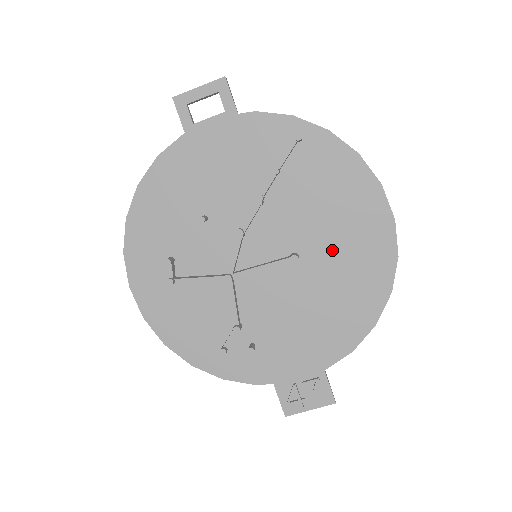
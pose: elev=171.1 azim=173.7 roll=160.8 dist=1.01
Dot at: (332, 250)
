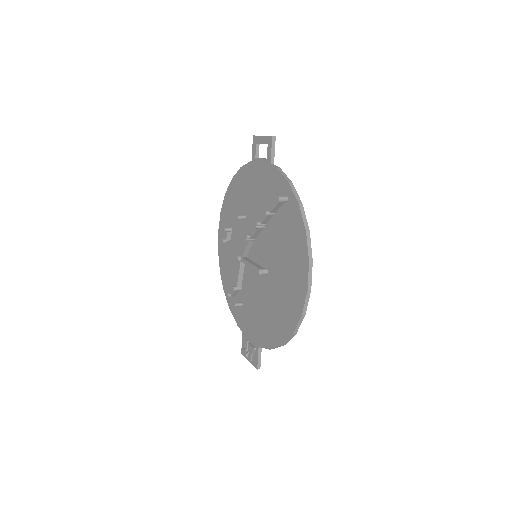
Dot at: (279, 282)
